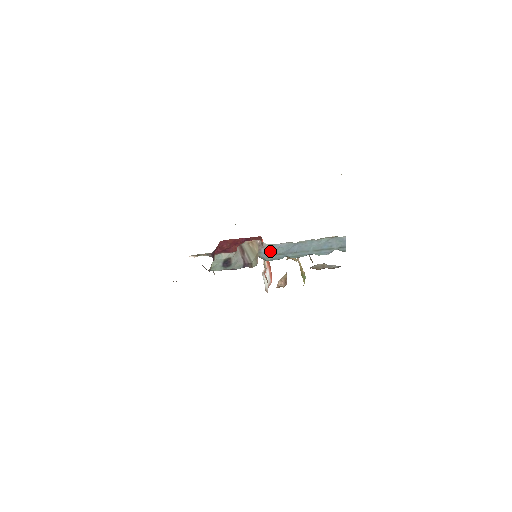
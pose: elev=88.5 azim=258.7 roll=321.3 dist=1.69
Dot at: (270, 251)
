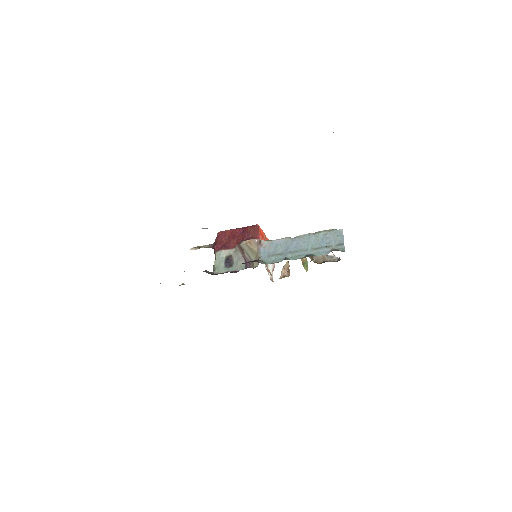
Dot at: (269, 250)
